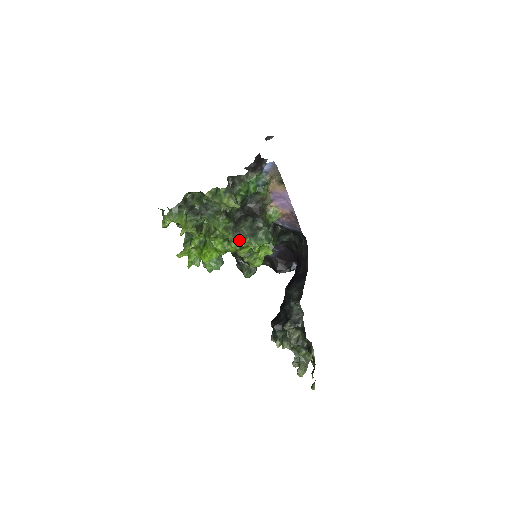
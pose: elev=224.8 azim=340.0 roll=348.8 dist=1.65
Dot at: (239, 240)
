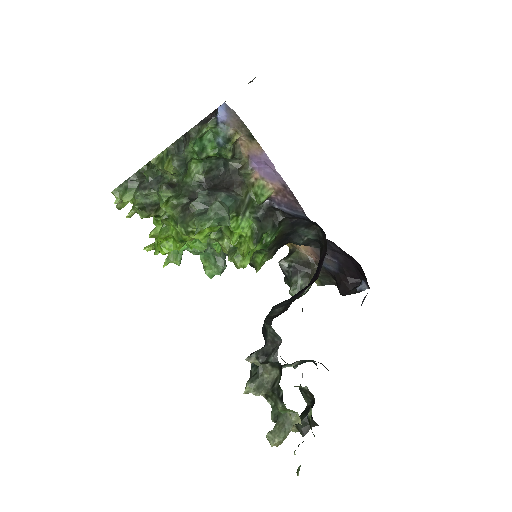
Dot at: (185, 221)
